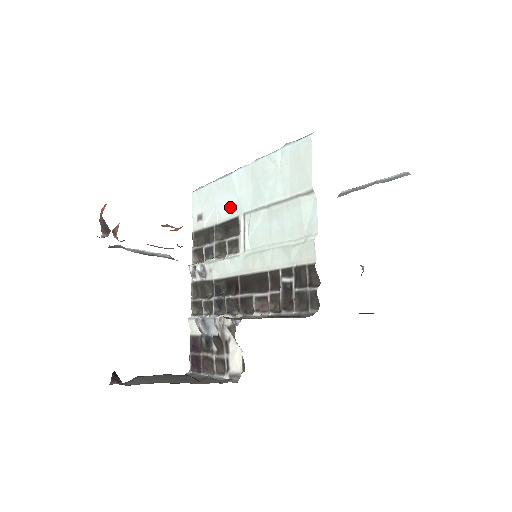
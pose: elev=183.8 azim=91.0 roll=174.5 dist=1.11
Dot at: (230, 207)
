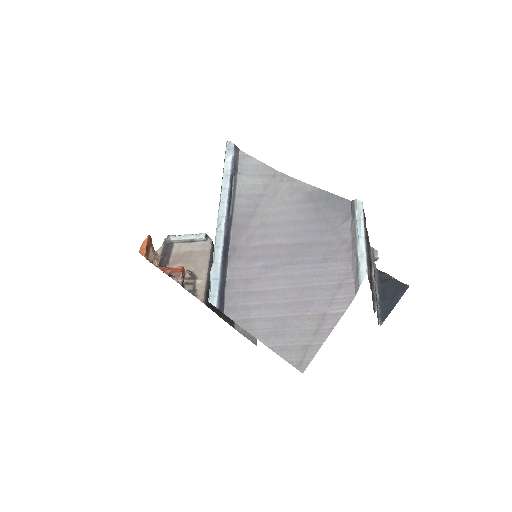
Dot at: occluded
